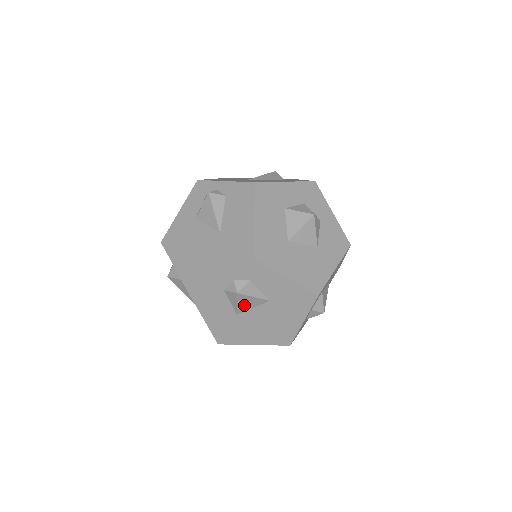
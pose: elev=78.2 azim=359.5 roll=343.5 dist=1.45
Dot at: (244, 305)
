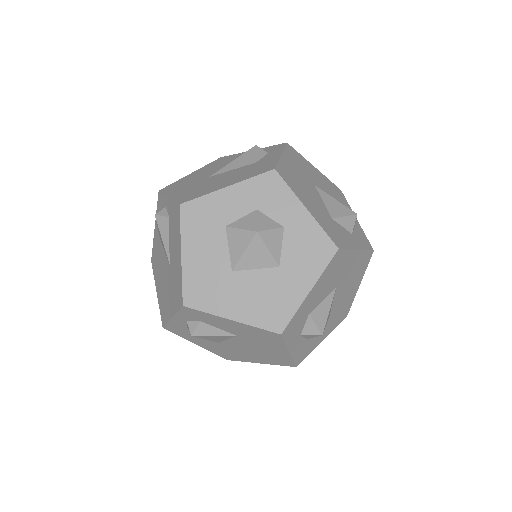
Dot at: (214, 339)
